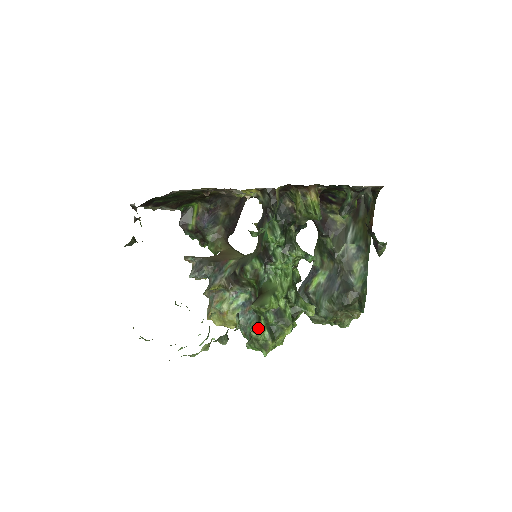
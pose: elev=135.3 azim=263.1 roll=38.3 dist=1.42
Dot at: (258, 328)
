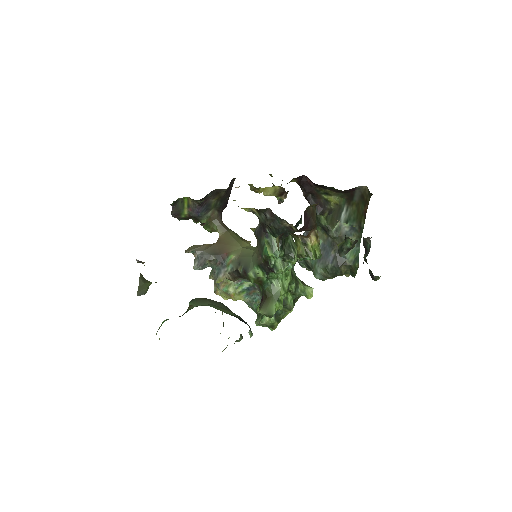
Dot at: (265, 317)
